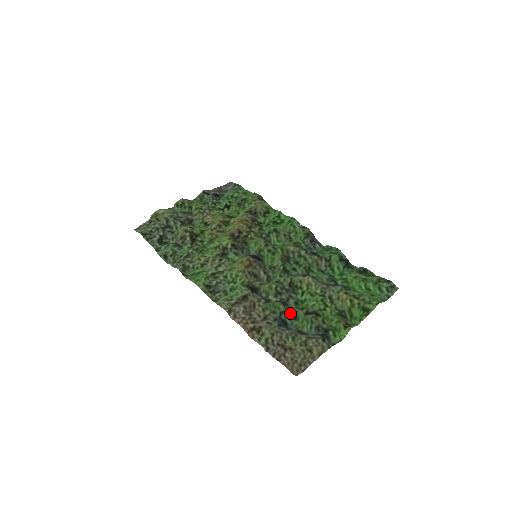
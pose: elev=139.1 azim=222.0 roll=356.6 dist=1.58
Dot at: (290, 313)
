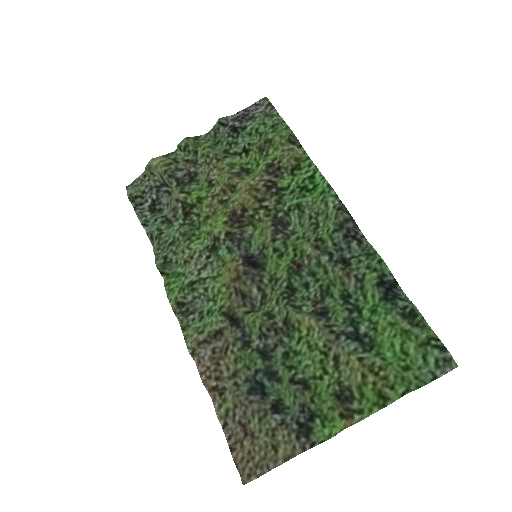
Dot at: (271, 371)
